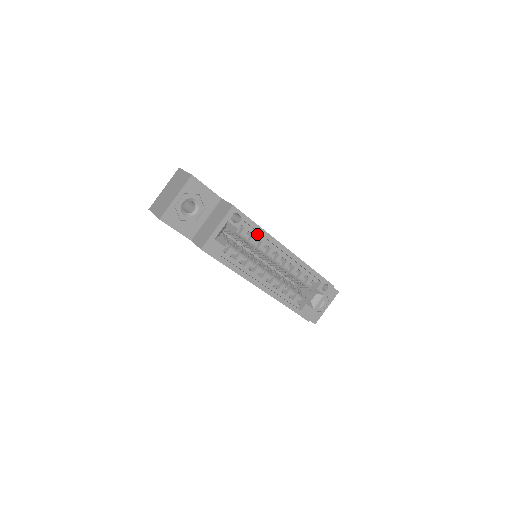
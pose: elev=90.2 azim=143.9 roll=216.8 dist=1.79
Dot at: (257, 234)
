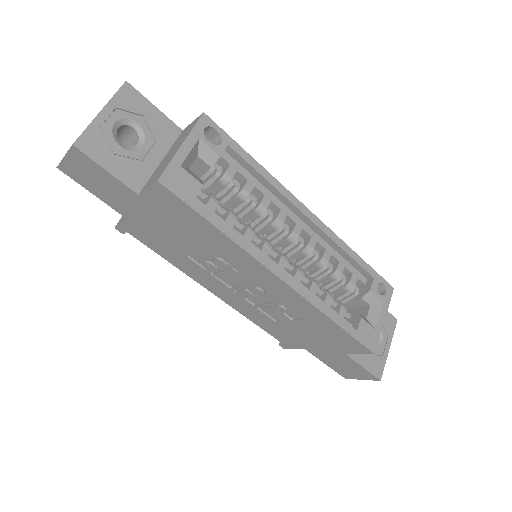
Dot at: (253, 180)
